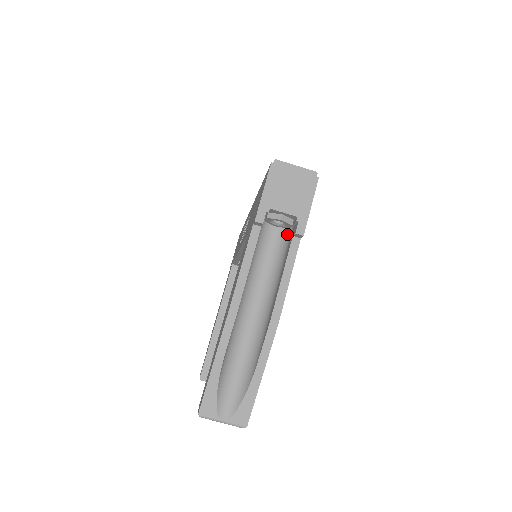
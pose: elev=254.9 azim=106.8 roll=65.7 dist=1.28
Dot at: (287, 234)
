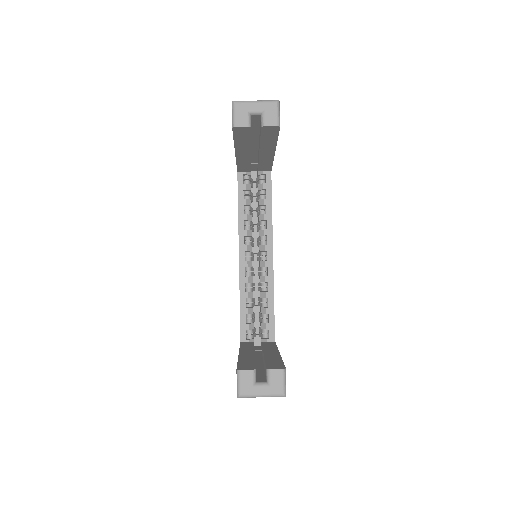
Dot at: occluded
